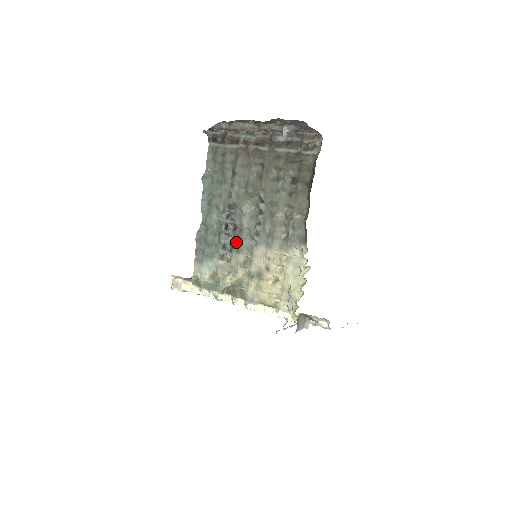
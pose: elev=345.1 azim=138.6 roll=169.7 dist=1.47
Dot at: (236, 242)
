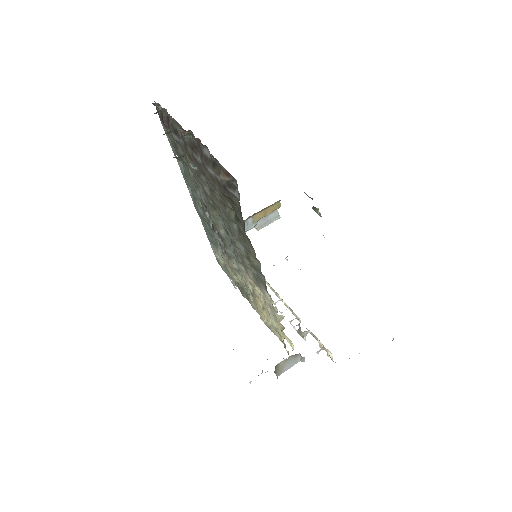
Dot at: (224, 248)
